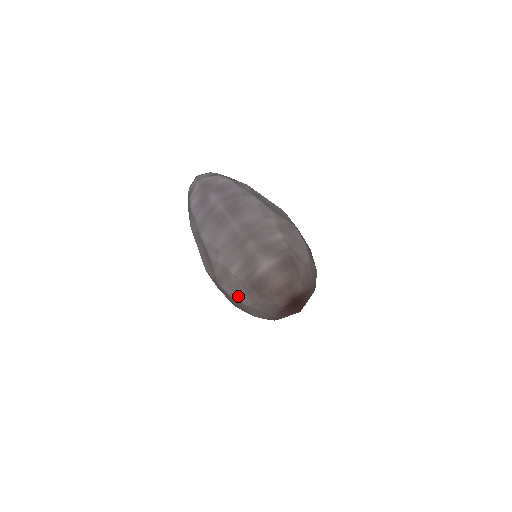
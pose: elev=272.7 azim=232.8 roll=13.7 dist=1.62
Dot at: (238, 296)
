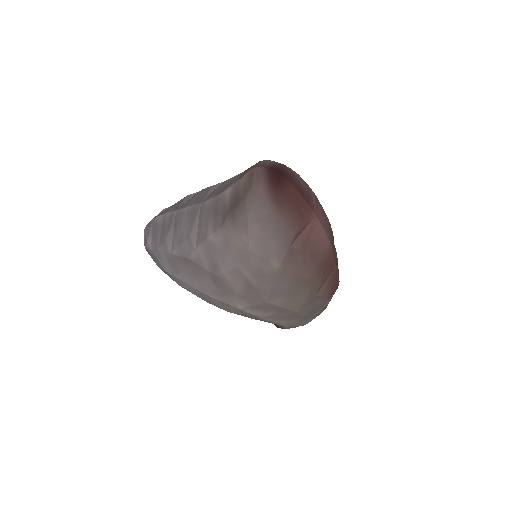
Dot at: (236, 253)
